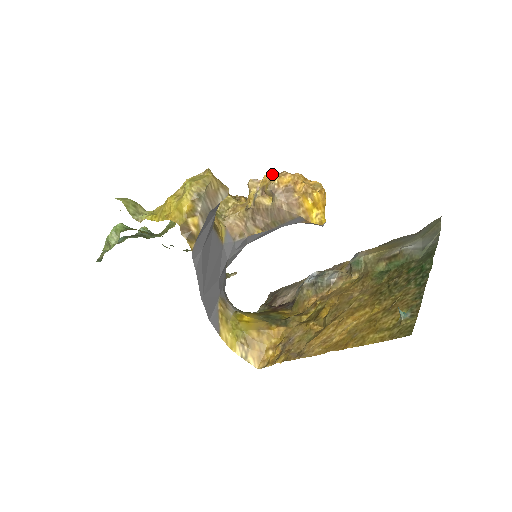
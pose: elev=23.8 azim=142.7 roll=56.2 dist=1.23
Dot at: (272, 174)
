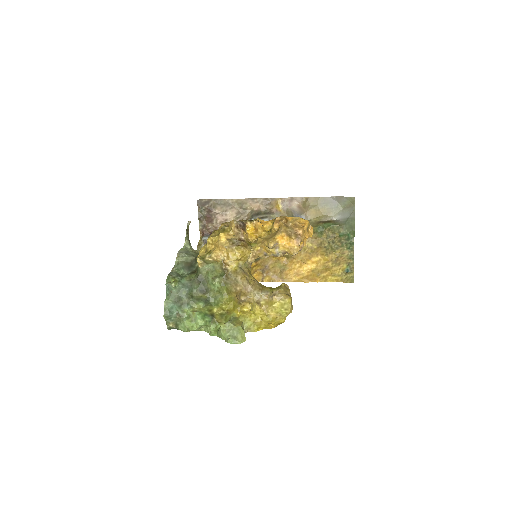
Dot at: (291, 243)
